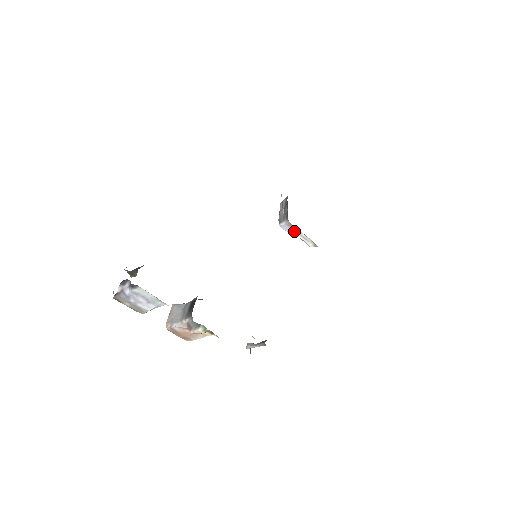
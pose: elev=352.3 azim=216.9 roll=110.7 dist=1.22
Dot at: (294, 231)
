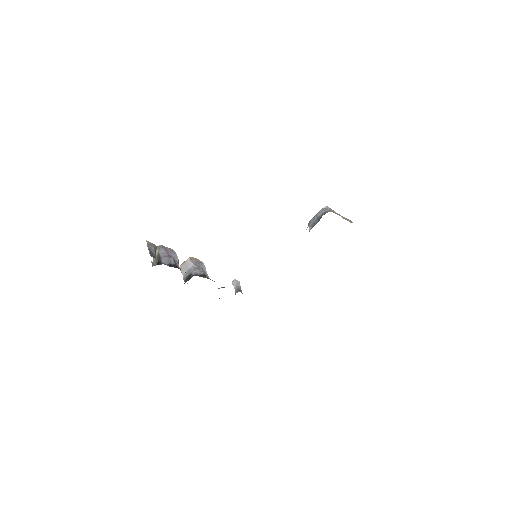
Dot at: occluded
